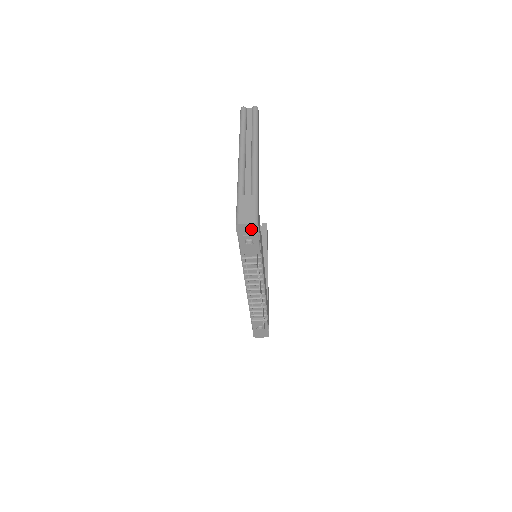
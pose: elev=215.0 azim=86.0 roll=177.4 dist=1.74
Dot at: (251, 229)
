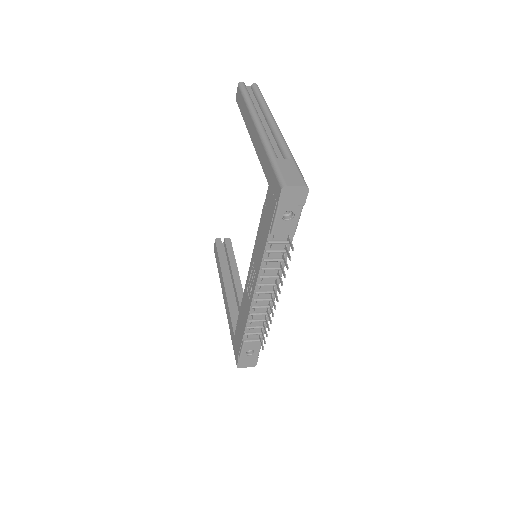
Dot at: (298, 195)
